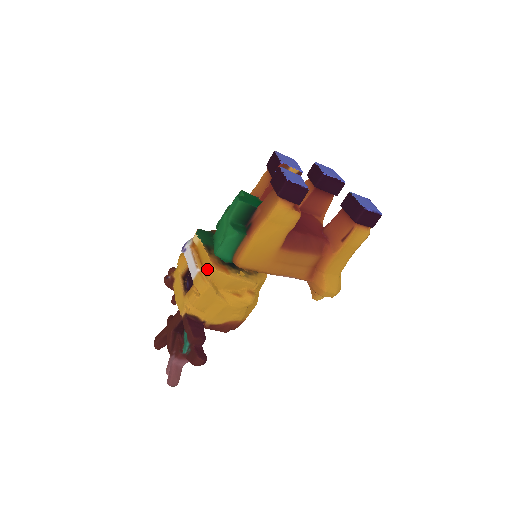
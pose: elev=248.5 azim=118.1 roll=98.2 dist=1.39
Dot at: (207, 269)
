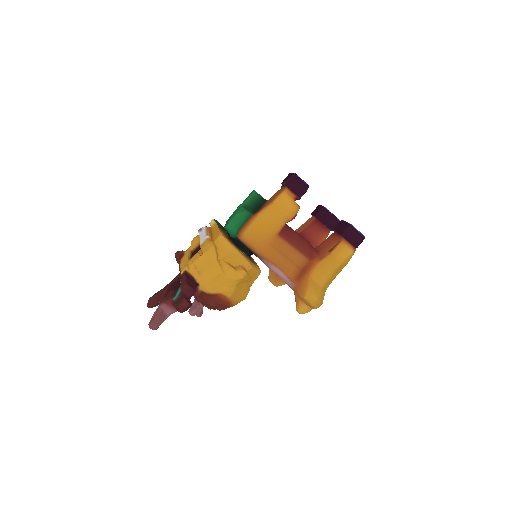
Dot at: (215, 236)
